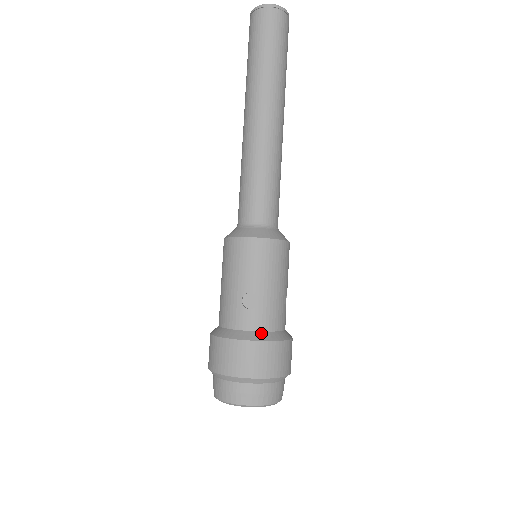
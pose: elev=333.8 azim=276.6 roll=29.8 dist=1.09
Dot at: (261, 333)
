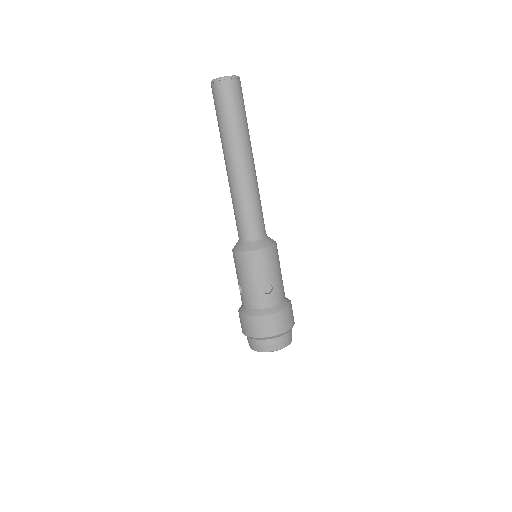
Dot at: (279, 306)
